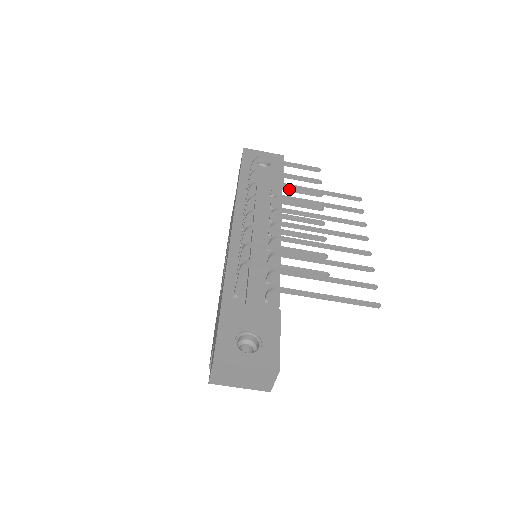
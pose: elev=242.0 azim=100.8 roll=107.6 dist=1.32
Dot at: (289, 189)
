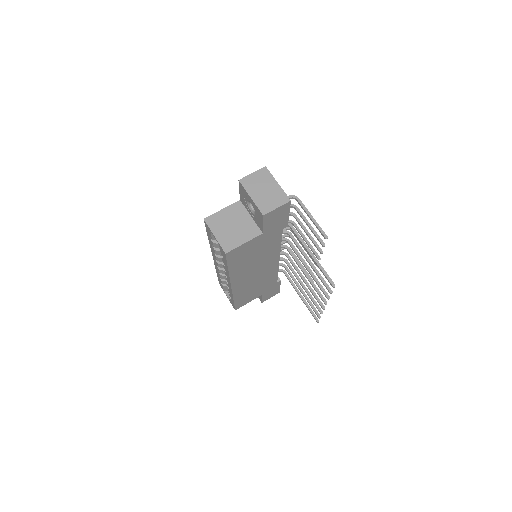
Dot at: occluded
